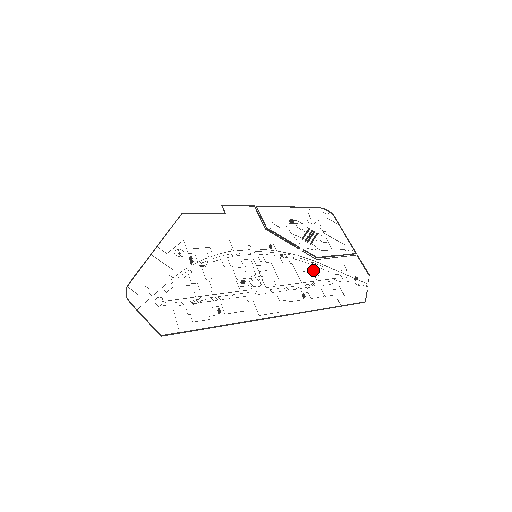
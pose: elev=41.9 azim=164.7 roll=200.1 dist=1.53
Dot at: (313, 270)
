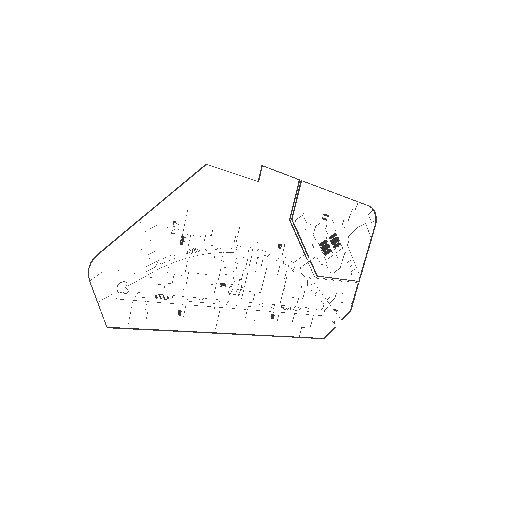
Dot at: occluded
